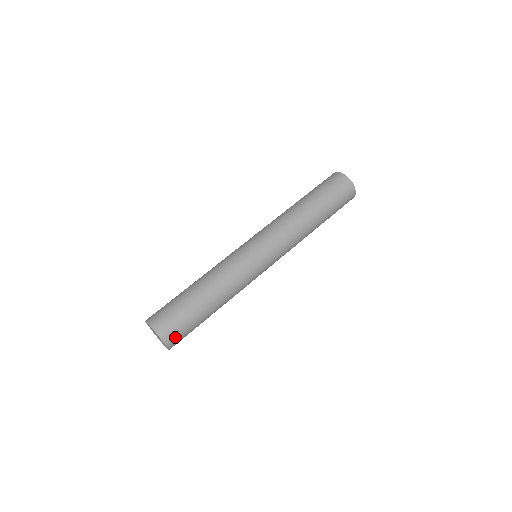
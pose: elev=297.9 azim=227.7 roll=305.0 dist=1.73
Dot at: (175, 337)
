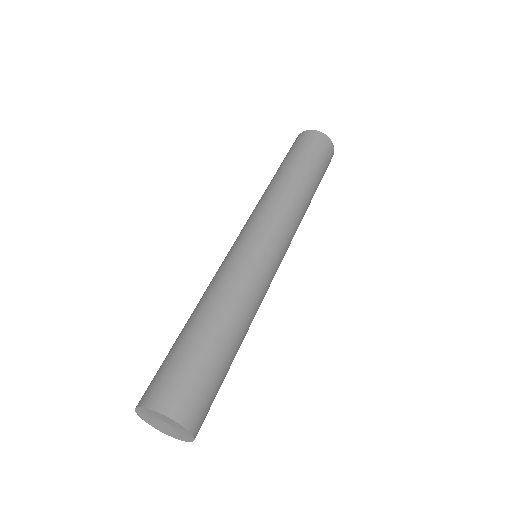
Dot at: (192, 406)
